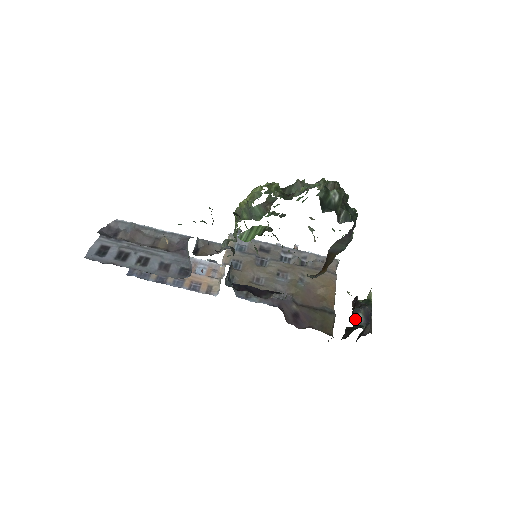
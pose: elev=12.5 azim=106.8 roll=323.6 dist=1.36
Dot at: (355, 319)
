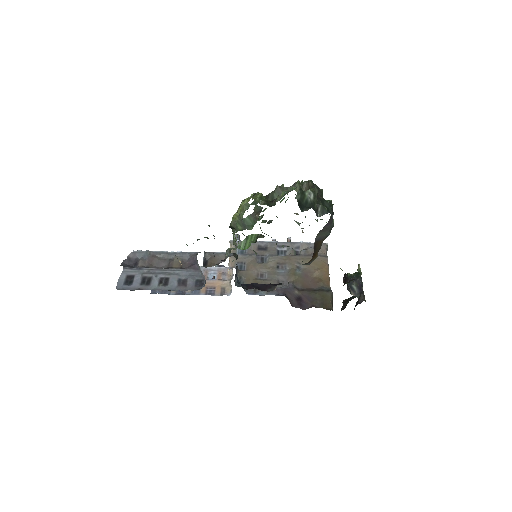
Dot at: (350, 291)
